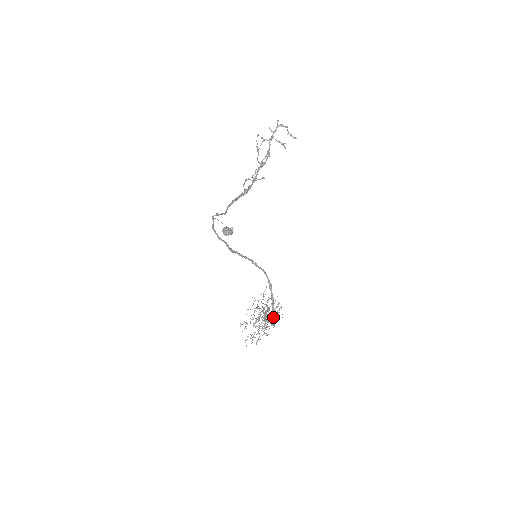
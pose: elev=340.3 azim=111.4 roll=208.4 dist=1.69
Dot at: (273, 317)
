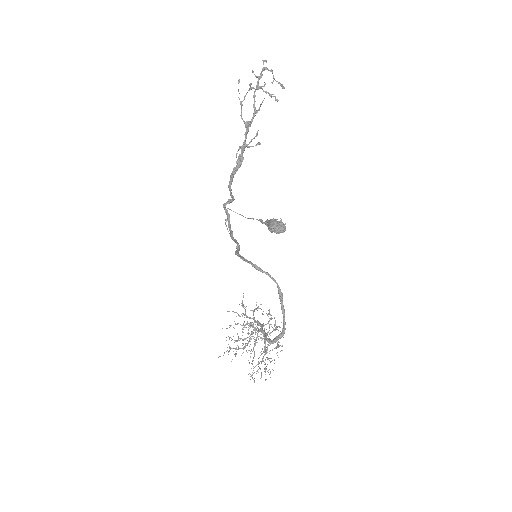
Dot at: (282, 336)
